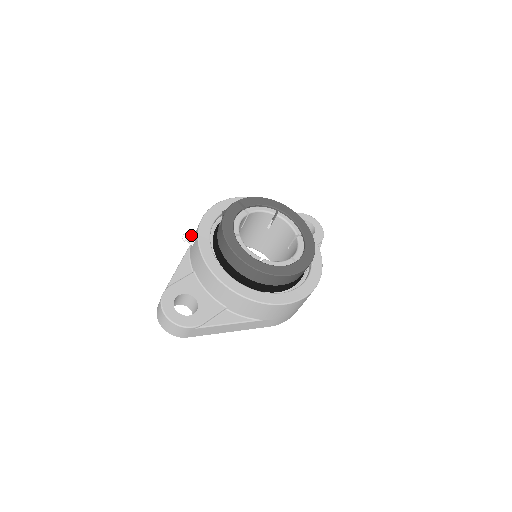
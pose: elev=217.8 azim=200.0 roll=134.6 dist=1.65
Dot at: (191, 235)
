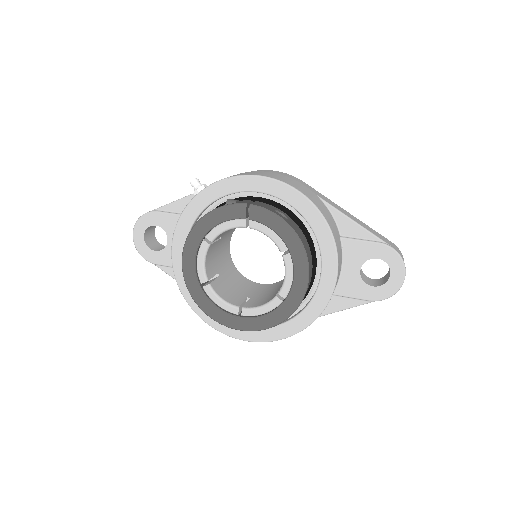
Dot at: (197, 188)
